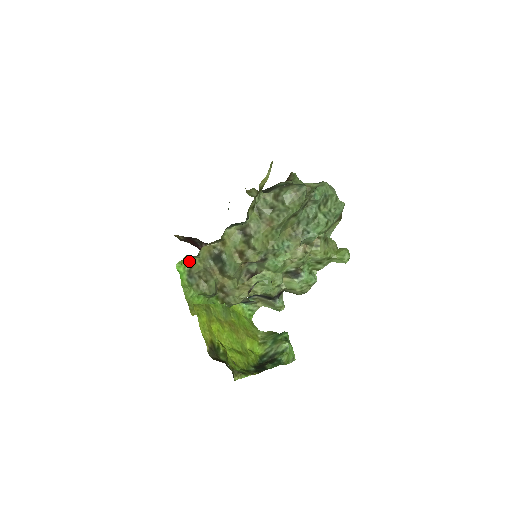
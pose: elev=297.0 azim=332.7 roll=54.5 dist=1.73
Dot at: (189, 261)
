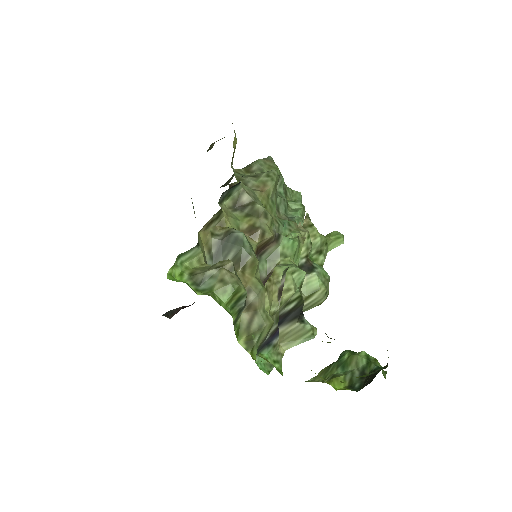
Dot at: (182, 268)
